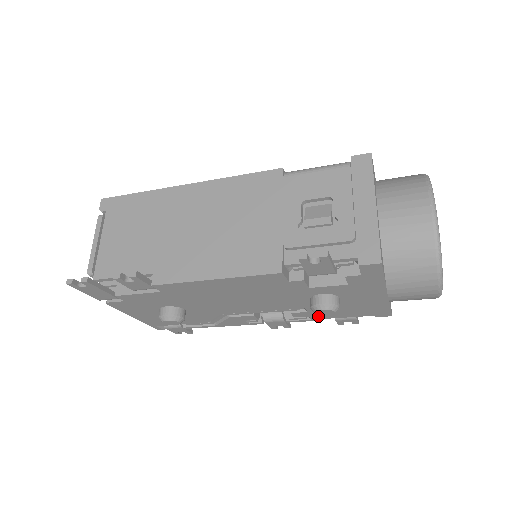
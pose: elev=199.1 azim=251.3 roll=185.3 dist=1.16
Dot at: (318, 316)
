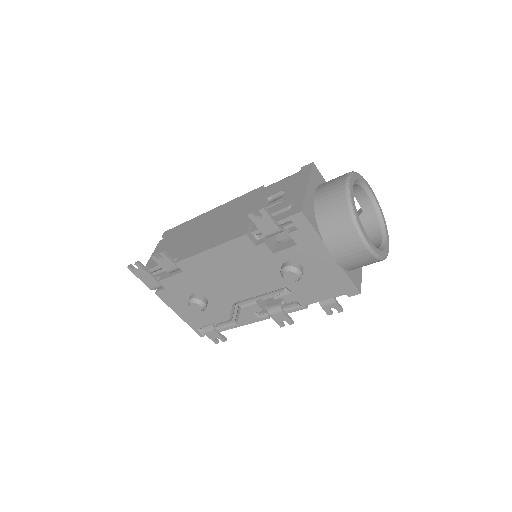
Dot at: (304, 300)
